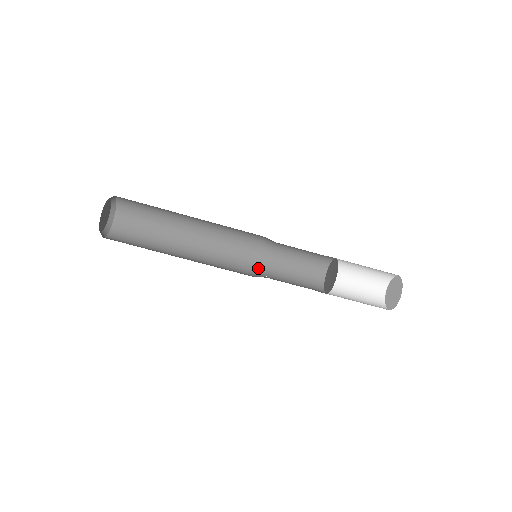
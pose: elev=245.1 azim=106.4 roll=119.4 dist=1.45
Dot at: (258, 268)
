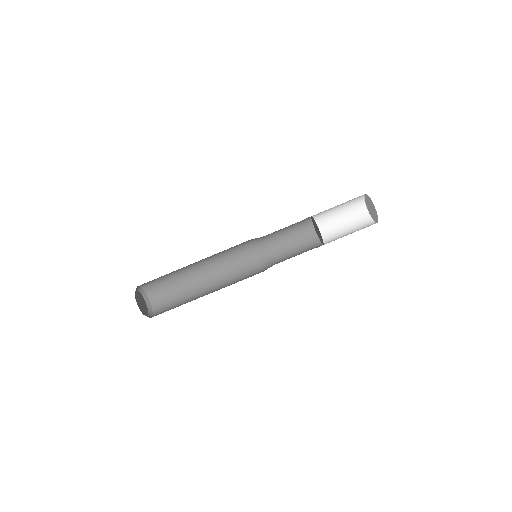
Dot at: (264, 258)
